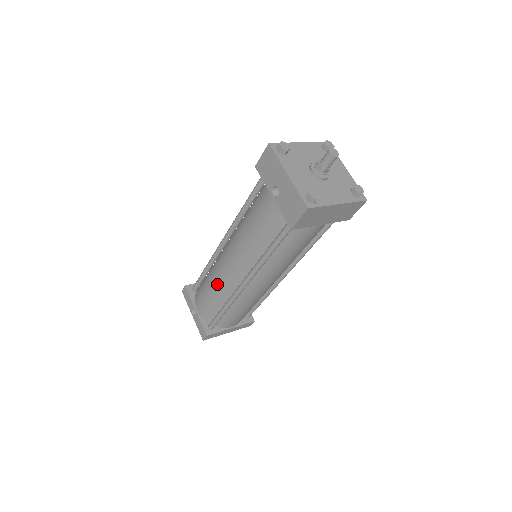
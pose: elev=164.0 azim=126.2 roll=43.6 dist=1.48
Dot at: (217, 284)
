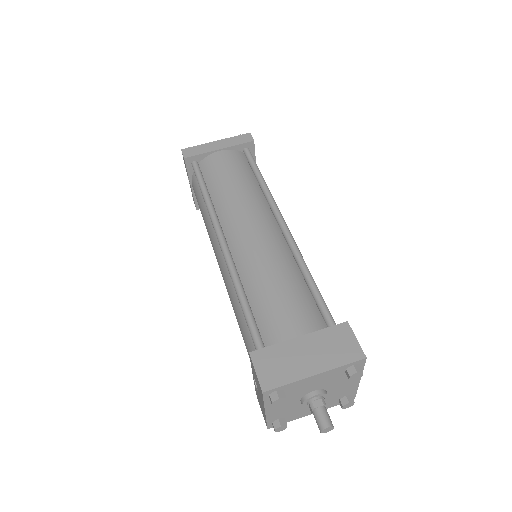
Dot at: occluded
